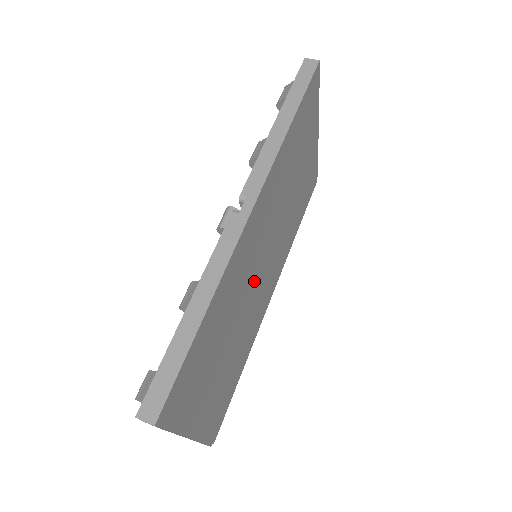
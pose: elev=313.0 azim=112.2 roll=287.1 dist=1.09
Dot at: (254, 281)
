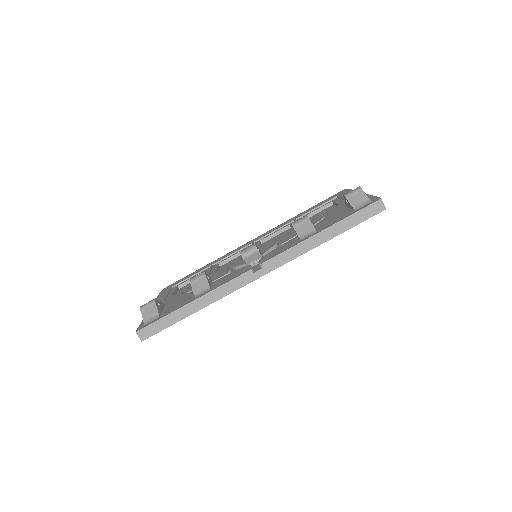
Dot at: occluded
